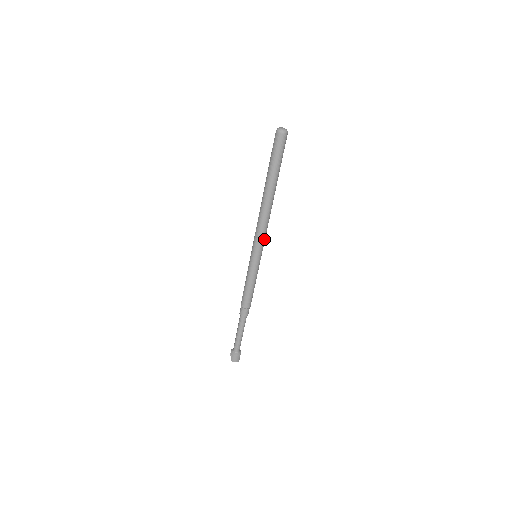
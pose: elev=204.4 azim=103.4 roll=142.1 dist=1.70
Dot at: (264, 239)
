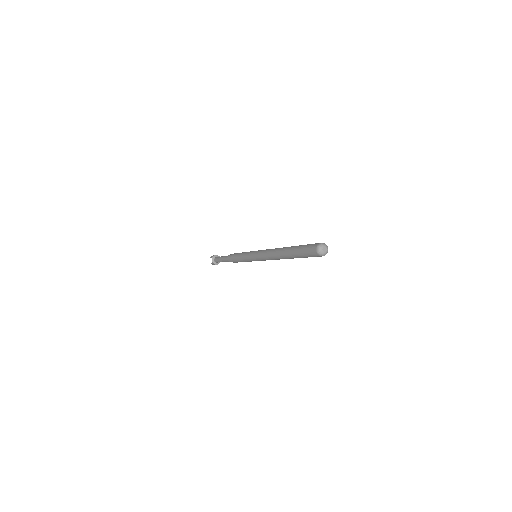
Dot at: occluded
